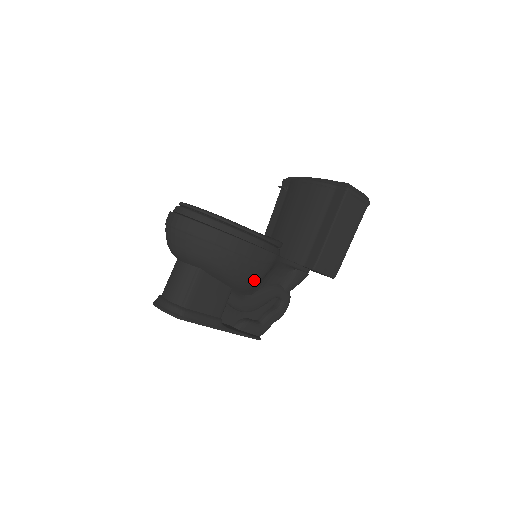
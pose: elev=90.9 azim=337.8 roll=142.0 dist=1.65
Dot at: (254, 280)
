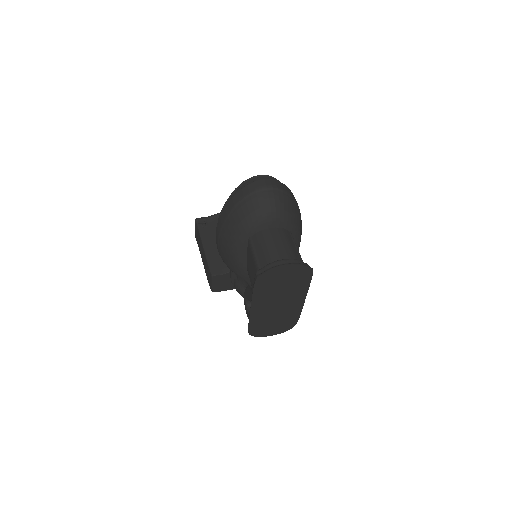
Dot at: occluded
